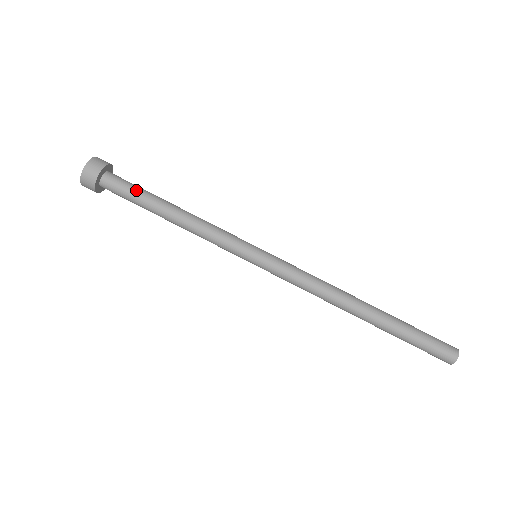
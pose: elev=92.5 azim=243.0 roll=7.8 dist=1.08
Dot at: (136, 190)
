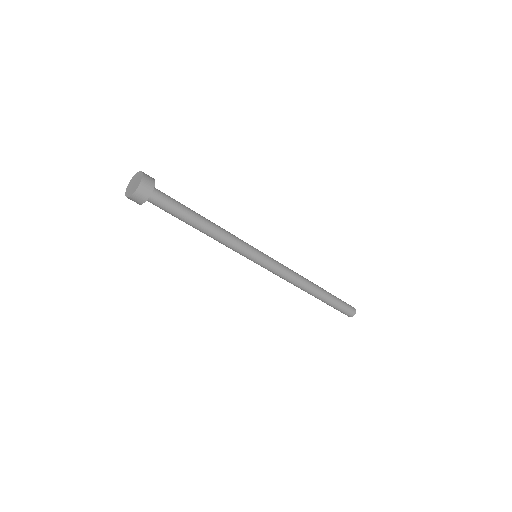
Dot at: (173, 213)
